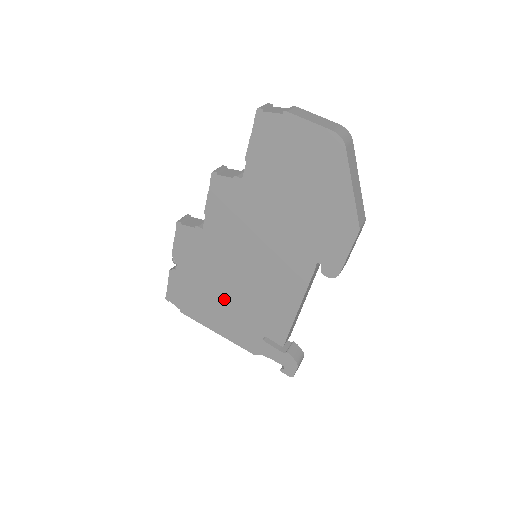
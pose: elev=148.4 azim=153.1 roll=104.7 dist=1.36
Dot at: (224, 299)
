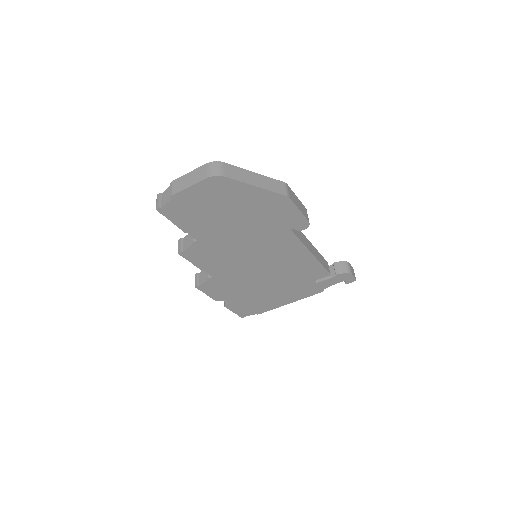
Dot at: (270, 289)
